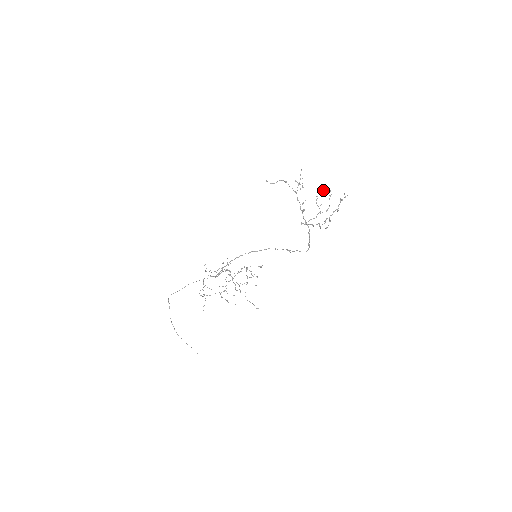
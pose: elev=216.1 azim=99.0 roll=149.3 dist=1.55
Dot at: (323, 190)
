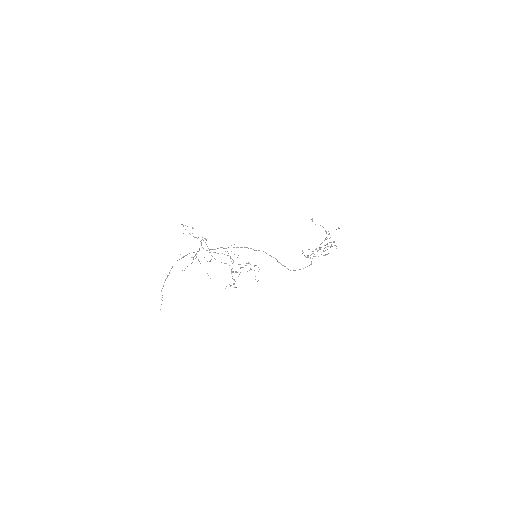
Dot at: (333, 241)
